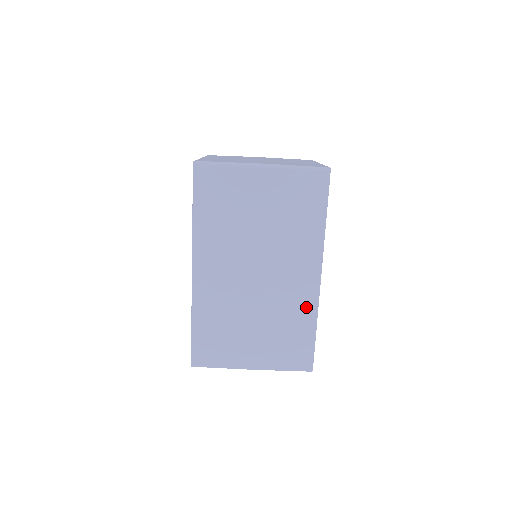
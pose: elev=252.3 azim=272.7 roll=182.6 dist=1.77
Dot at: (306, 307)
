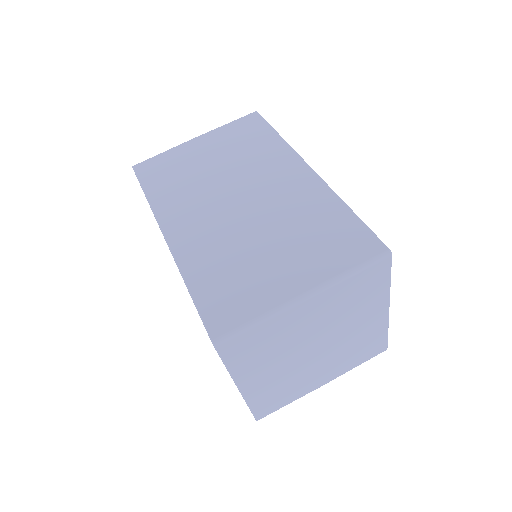
Dot at: (318, 196)
